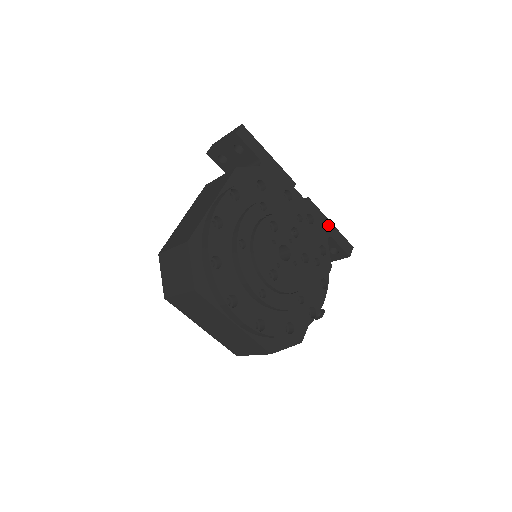
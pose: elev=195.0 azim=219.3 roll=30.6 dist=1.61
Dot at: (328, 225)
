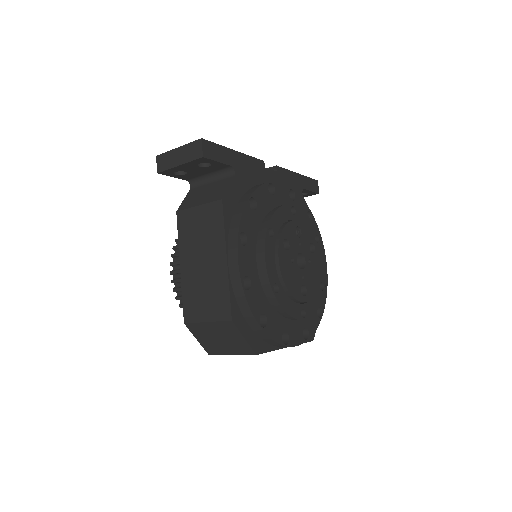
Dot at: (297, 179)
